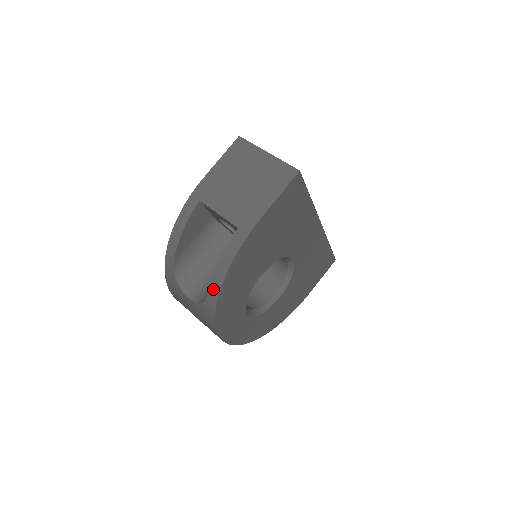
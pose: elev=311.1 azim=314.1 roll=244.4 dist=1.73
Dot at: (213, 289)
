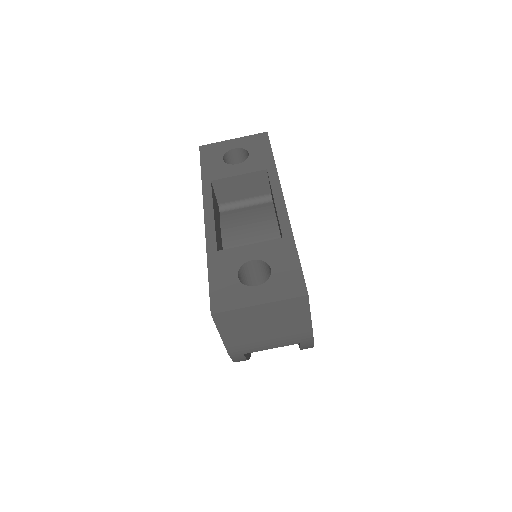
Dot at: occluded
